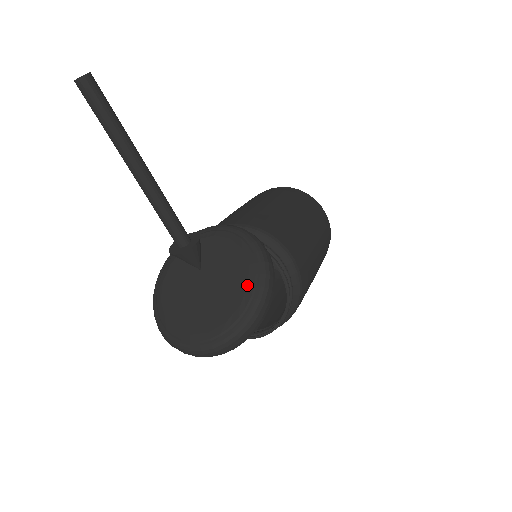
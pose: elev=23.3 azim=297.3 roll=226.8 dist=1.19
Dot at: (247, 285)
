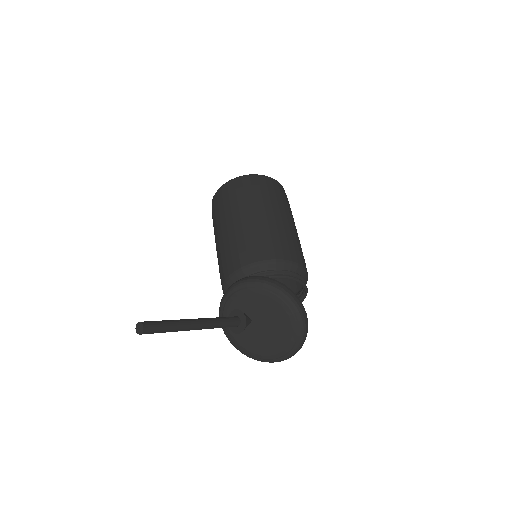
Dot at: (288, 316)
